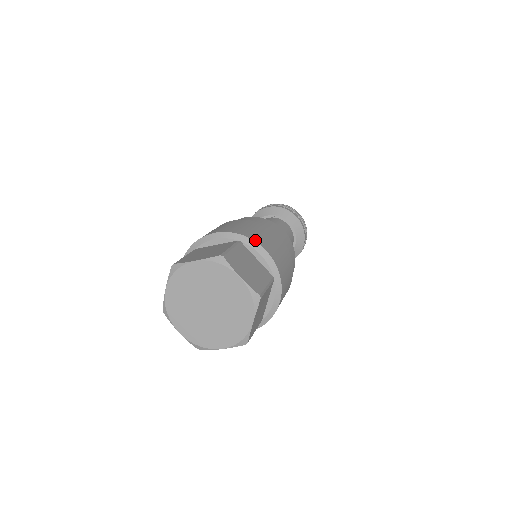
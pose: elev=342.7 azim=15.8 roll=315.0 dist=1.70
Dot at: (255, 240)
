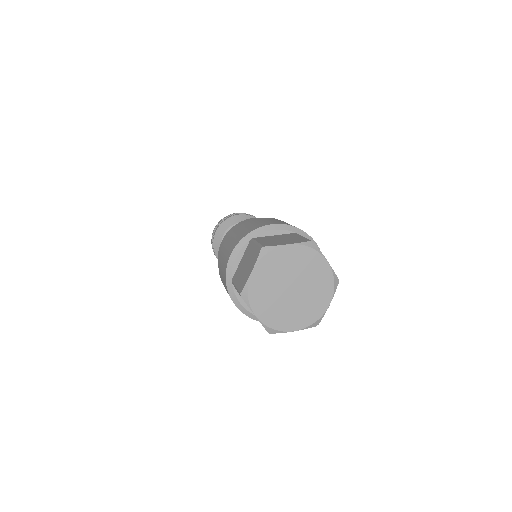
Dot at: occluded
